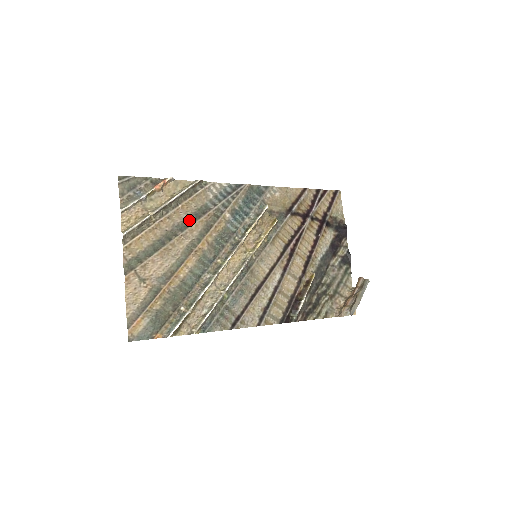
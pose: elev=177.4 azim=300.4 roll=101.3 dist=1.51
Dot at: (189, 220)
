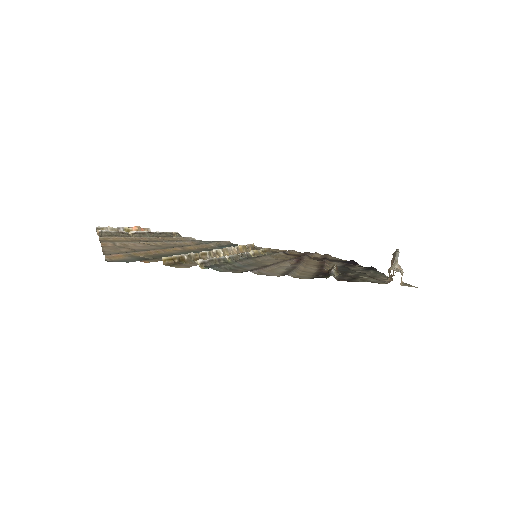
Dot at: occluded
